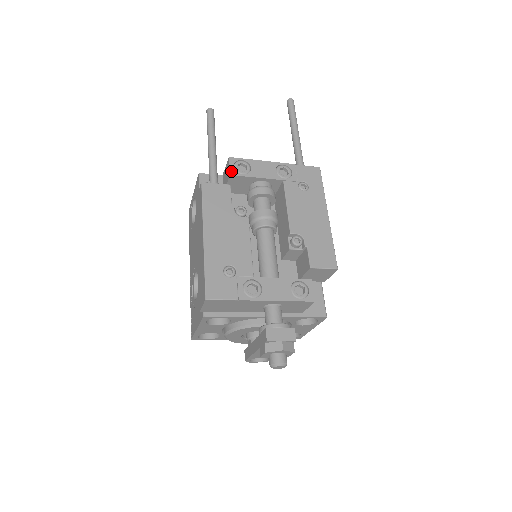
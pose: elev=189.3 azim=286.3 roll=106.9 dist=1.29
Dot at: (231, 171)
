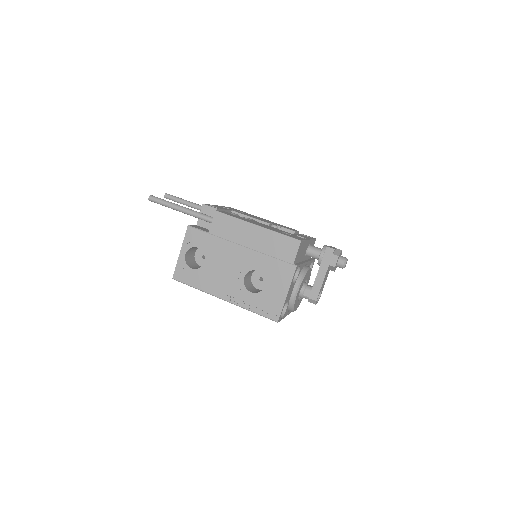
Dot at: (214, 207)
